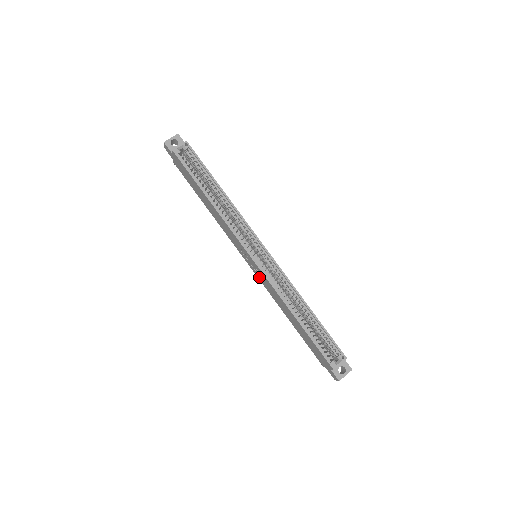
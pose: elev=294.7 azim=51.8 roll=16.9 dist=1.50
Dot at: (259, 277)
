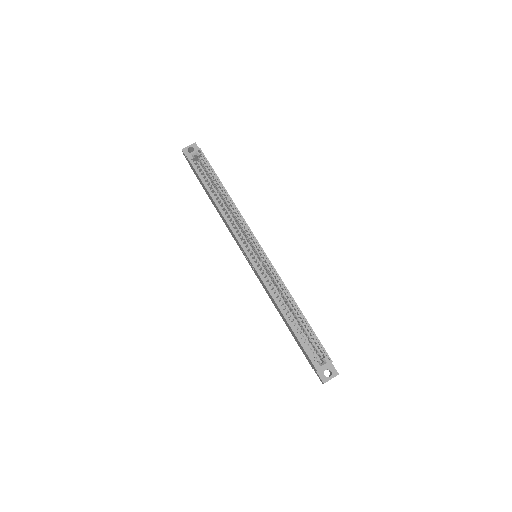
Dot at: (257, 276)
